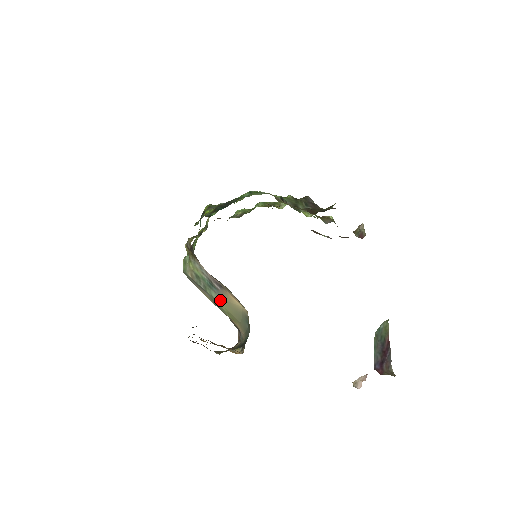
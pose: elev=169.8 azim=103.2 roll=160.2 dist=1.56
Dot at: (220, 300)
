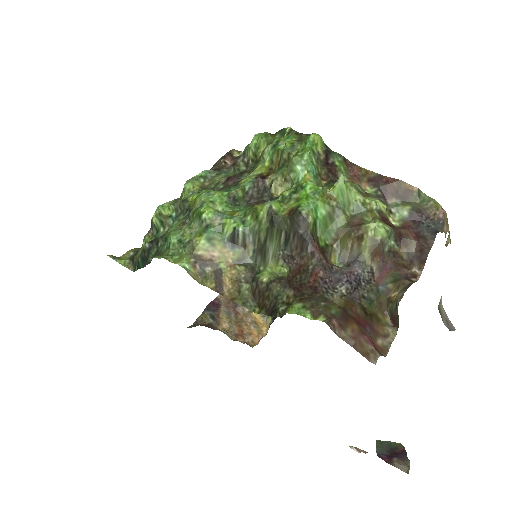
Dot at: occluded
